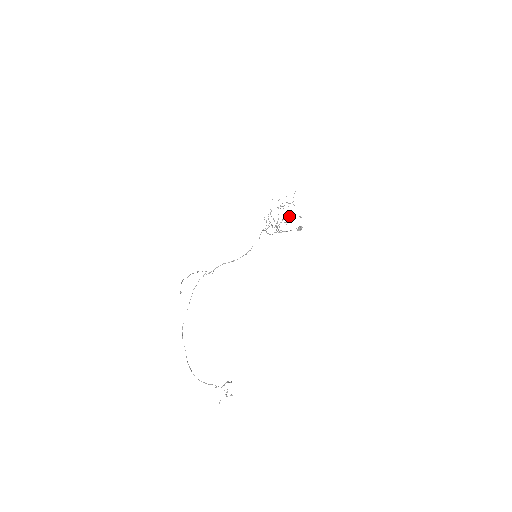
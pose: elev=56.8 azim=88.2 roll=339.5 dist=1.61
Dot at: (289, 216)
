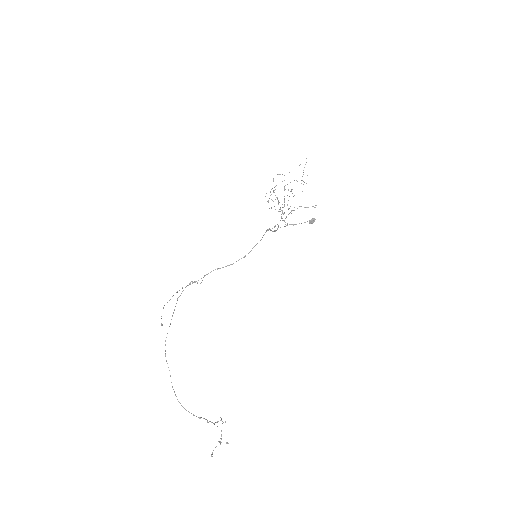
Dot at: (299, 206)
